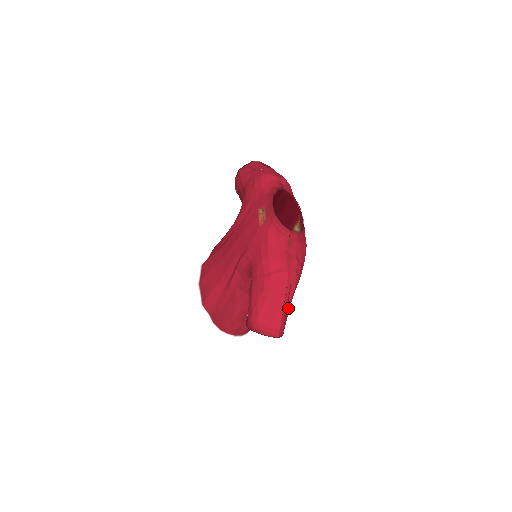
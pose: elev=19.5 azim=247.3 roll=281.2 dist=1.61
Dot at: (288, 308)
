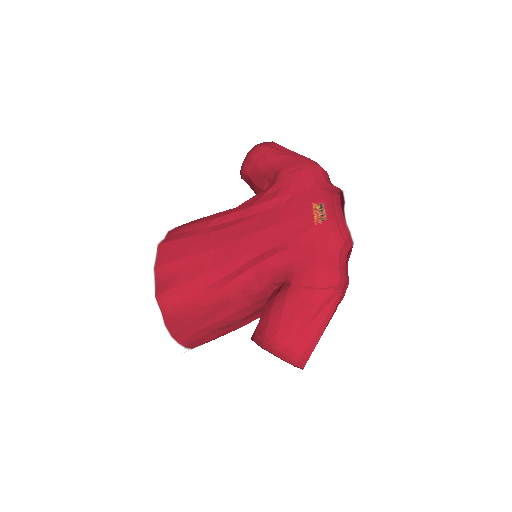
Dot at: occluded
